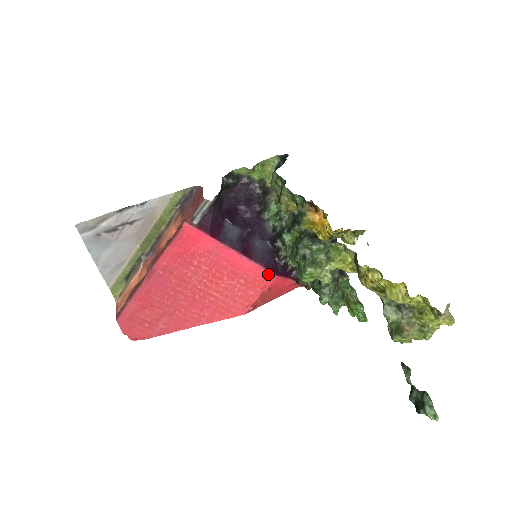
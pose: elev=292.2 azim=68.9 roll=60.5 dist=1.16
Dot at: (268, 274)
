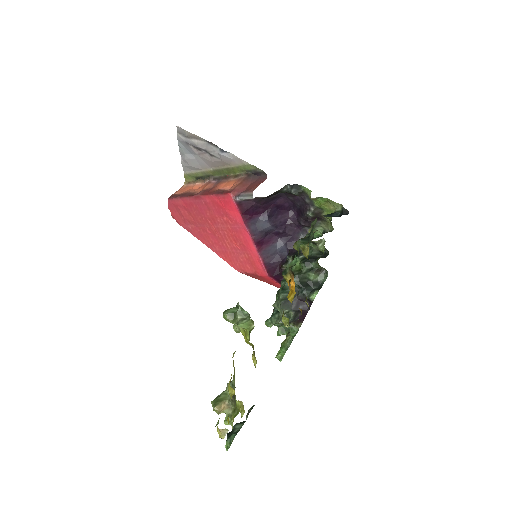
Dot at: (264, 269)
